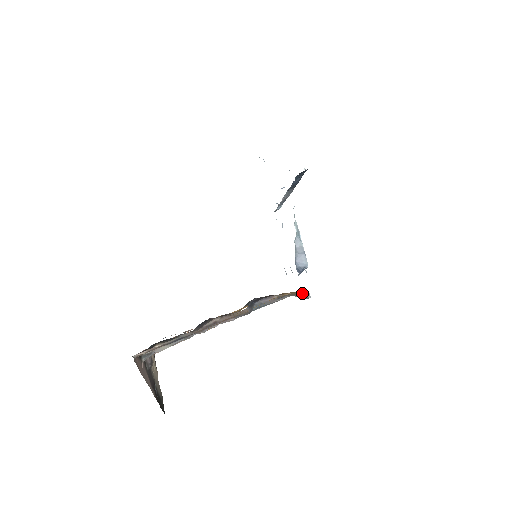
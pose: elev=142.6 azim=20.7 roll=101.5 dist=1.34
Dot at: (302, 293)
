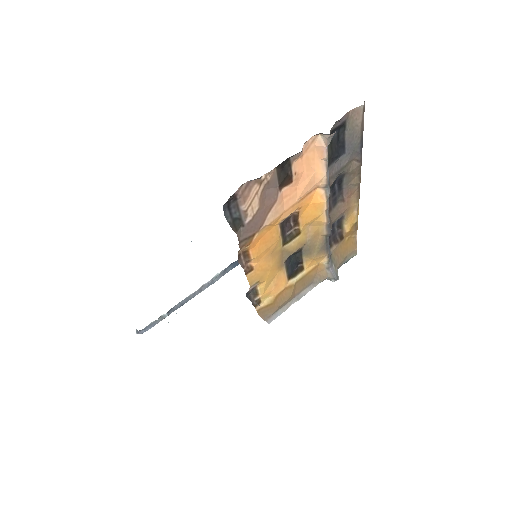
Dot at: (338, 266)
